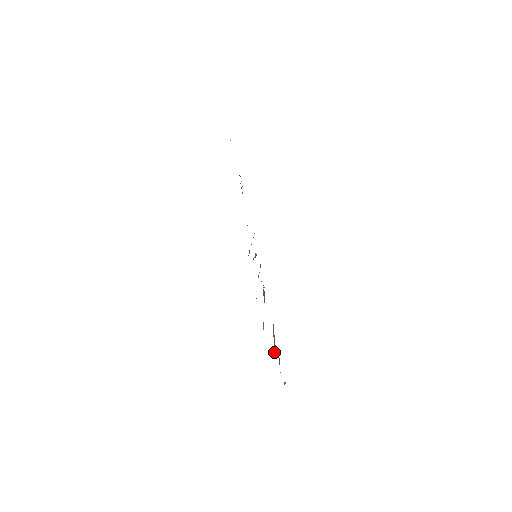
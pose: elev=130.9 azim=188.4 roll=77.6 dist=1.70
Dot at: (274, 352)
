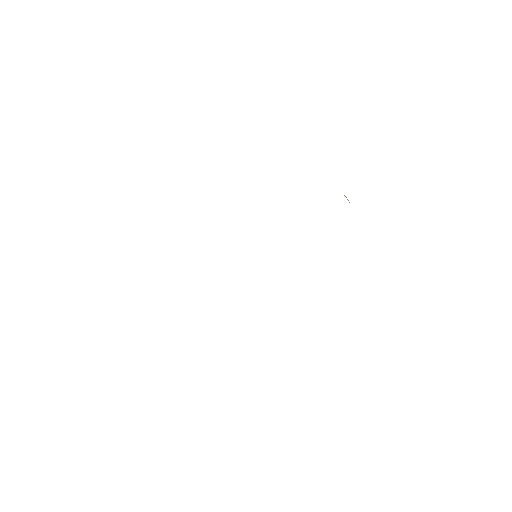
Dot at: occluded
